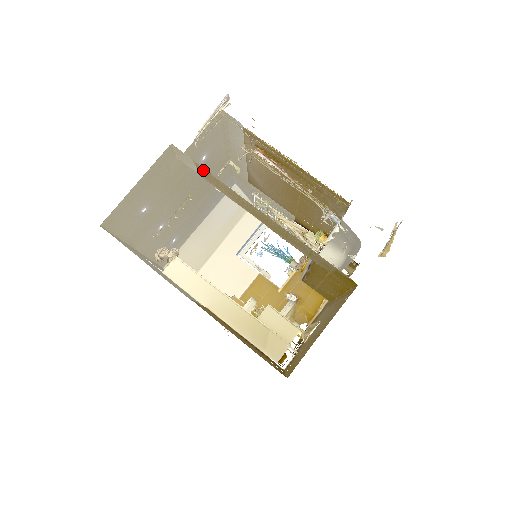
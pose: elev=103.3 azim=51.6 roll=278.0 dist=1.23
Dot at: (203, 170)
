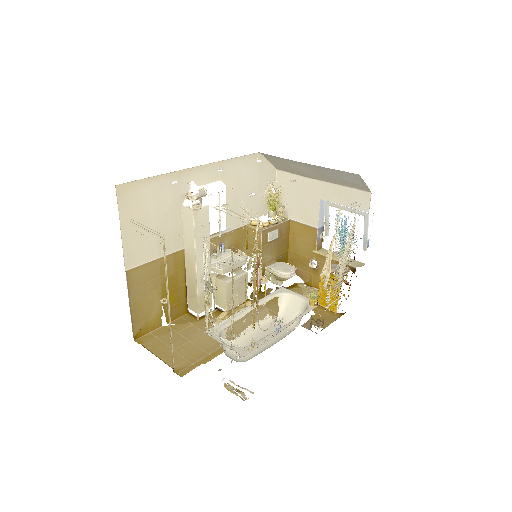
Dot at: occluded
